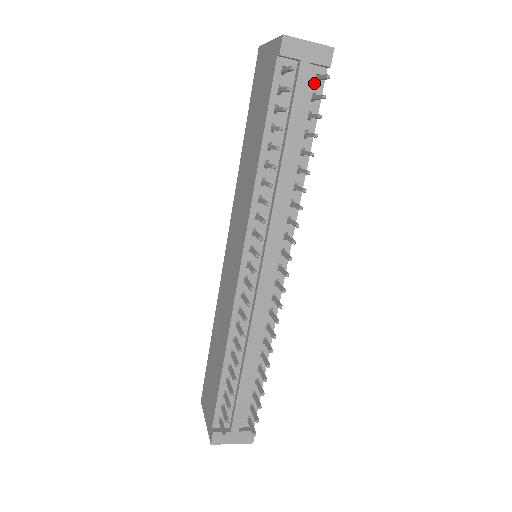
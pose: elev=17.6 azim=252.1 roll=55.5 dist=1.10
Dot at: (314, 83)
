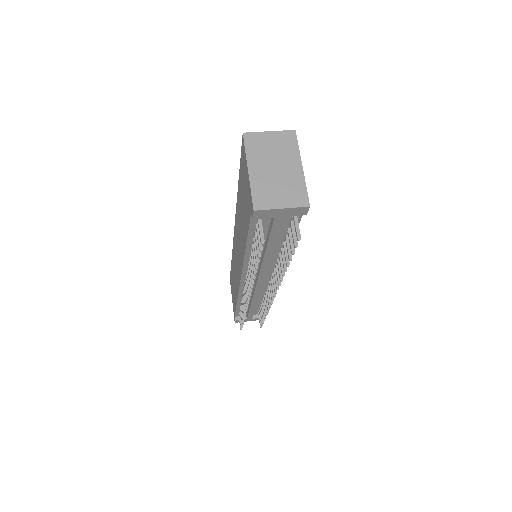
Dot at: (292, 217)
